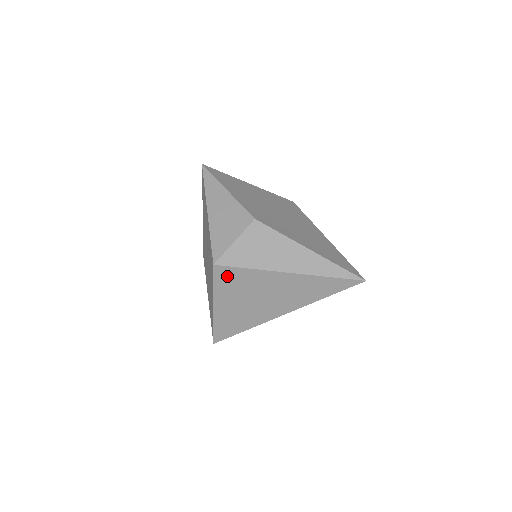
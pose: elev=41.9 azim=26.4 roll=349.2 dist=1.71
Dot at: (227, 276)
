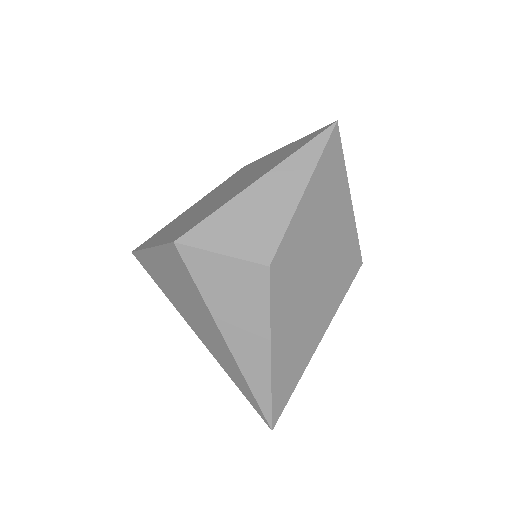
Dot at: (177, 261)
